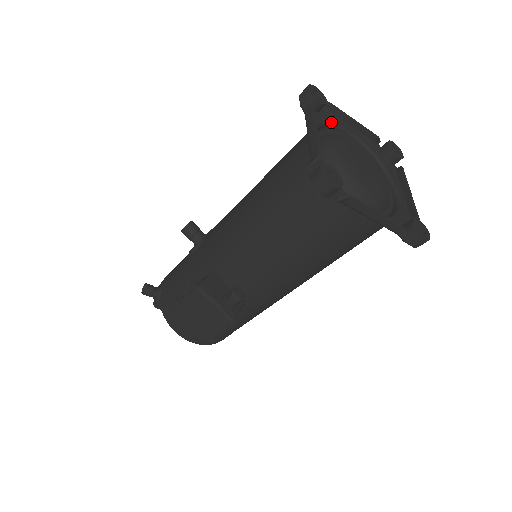
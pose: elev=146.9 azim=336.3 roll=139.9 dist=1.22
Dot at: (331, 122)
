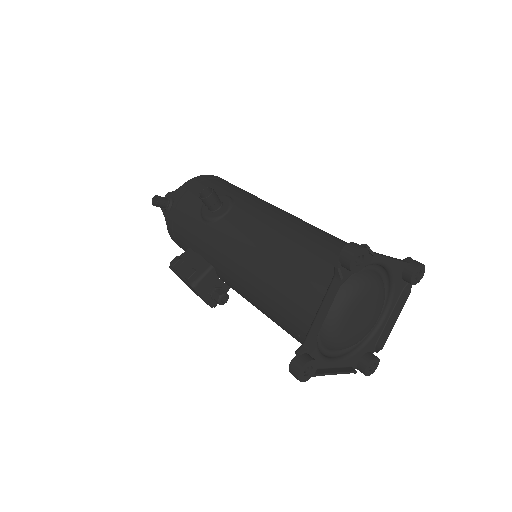
Dot at: occluded
